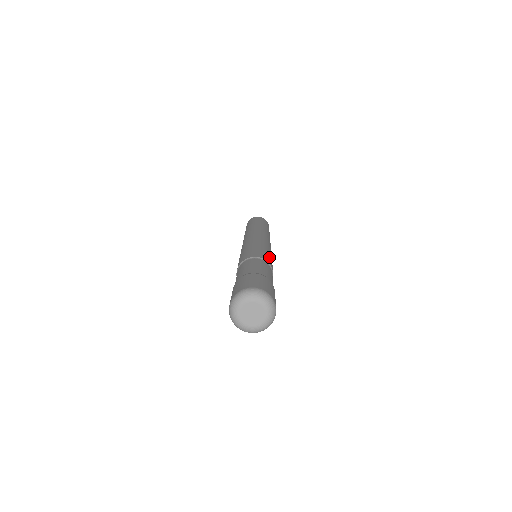
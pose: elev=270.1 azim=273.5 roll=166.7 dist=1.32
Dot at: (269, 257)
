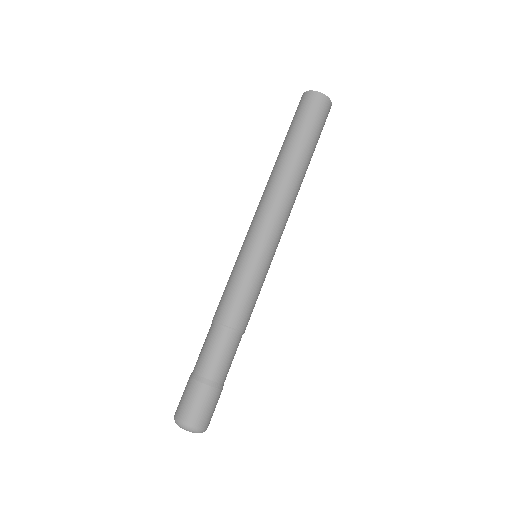
Dot at: (254, 306)
